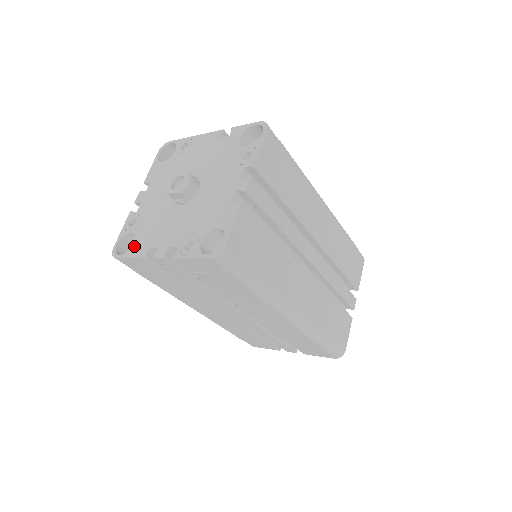
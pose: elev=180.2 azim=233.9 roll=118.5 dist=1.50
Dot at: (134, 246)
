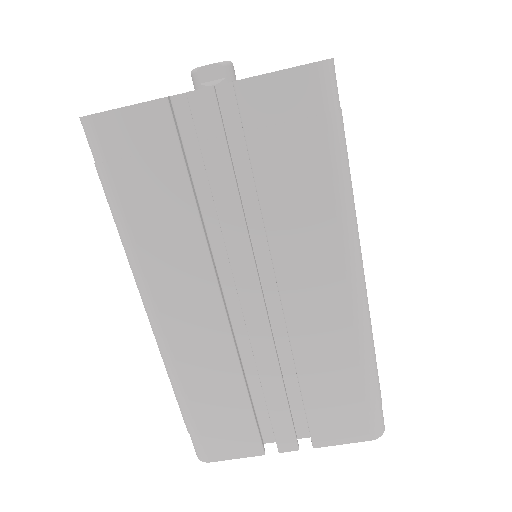
Dot at: occluded
